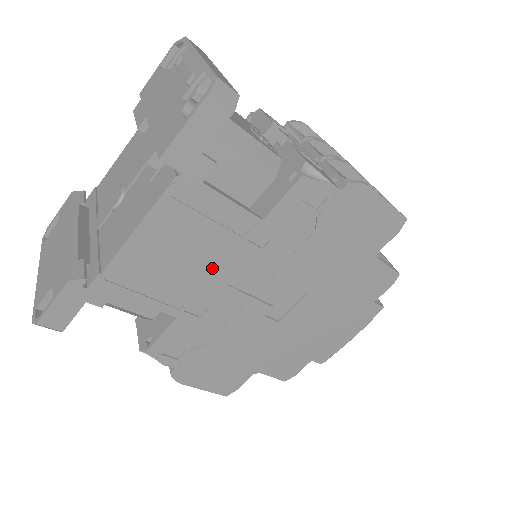
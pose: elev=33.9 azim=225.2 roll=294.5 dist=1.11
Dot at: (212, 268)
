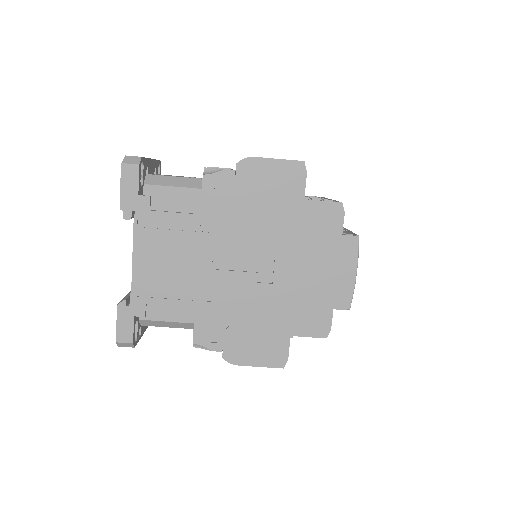
Dot at: (193, 261)
